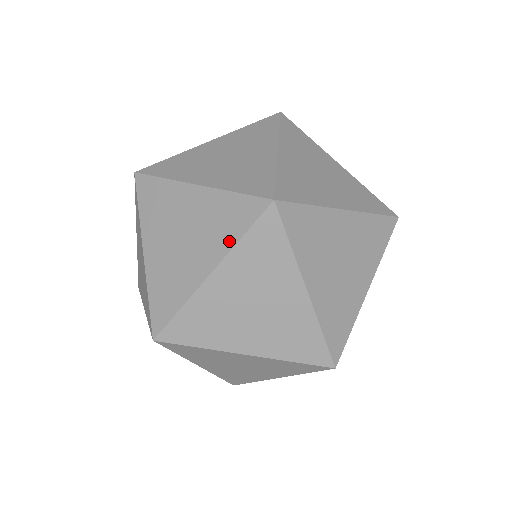
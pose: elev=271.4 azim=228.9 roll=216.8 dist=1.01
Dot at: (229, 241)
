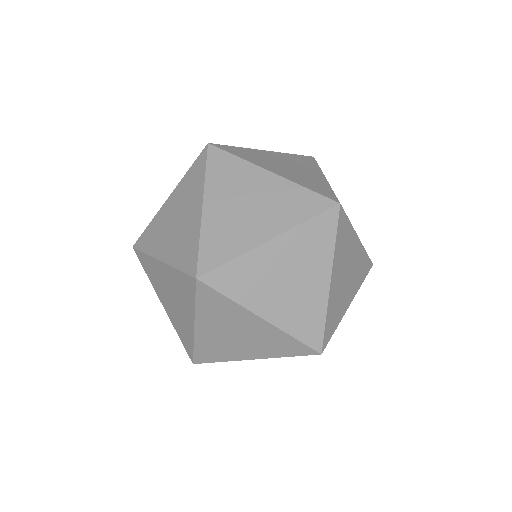
Dot at: (277, 355)
